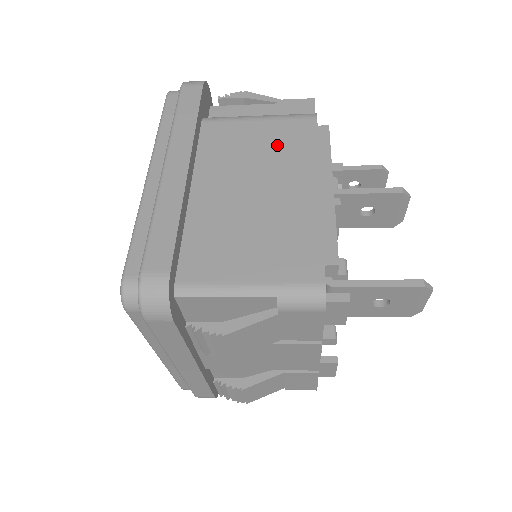
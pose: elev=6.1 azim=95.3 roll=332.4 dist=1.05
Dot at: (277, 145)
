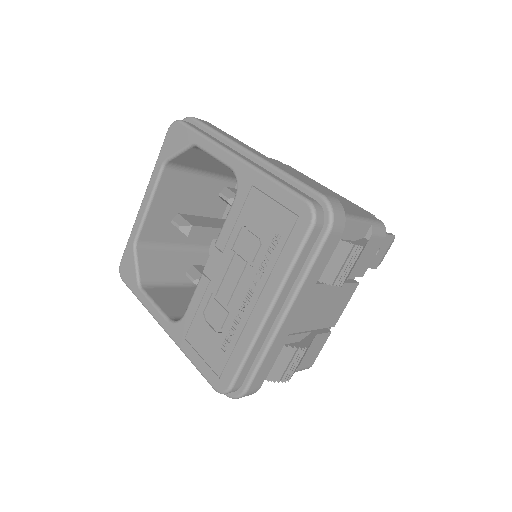
Dot at: occluded
